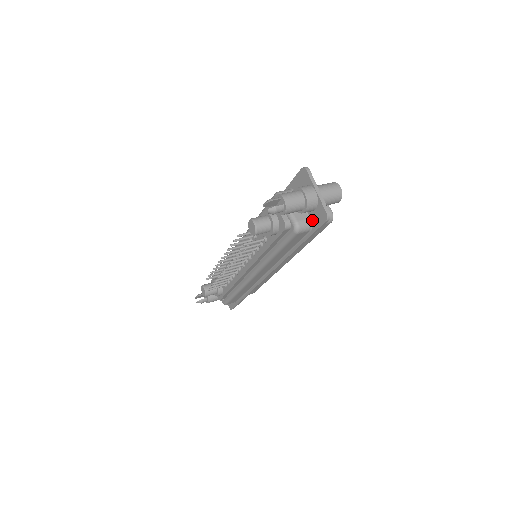
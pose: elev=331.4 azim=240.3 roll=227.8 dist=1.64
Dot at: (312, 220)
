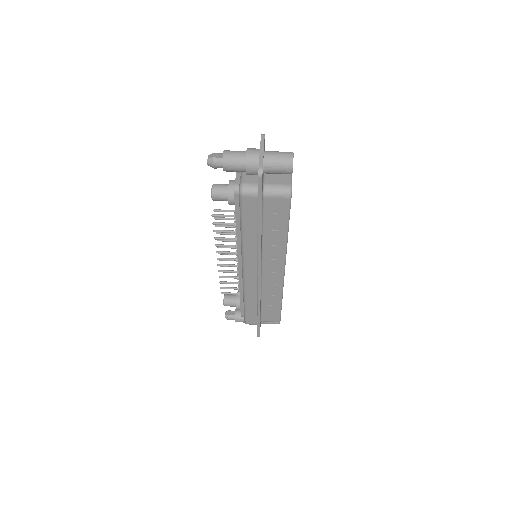
Dot at: occluded
